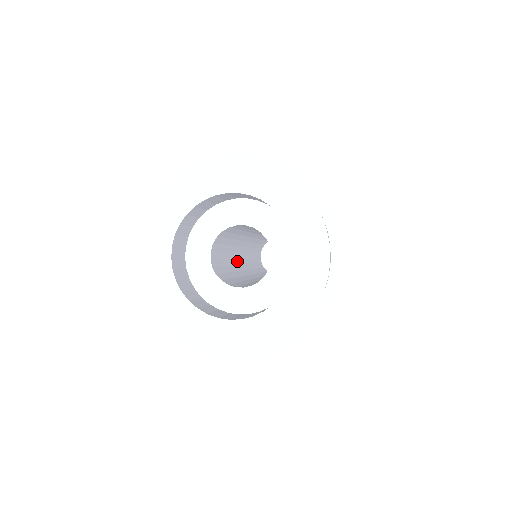
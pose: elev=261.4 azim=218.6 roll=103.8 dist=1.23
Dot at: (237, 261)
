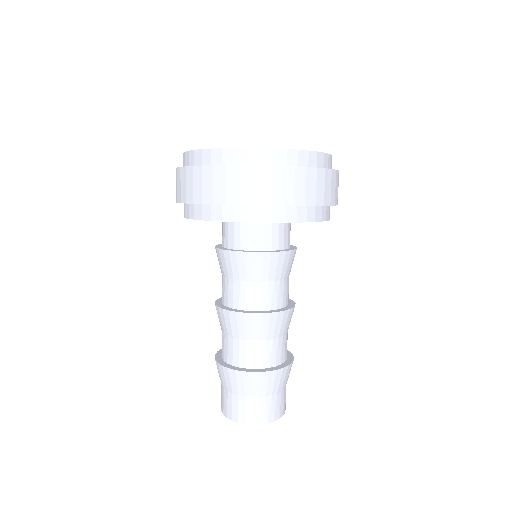
Dot at: occluded
